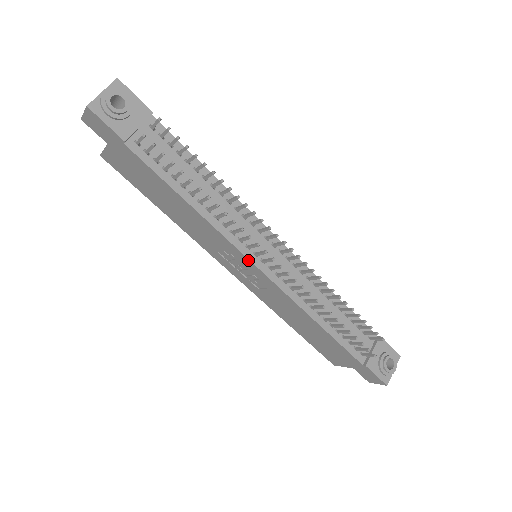
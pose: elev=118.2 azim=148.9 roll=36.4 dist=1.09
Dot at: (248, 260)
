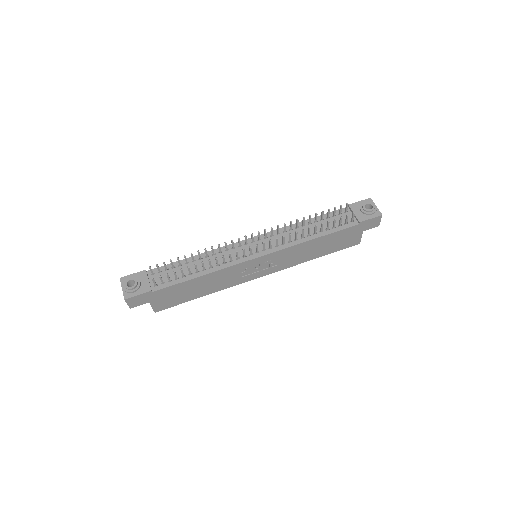
Dot at: (252, 260)
